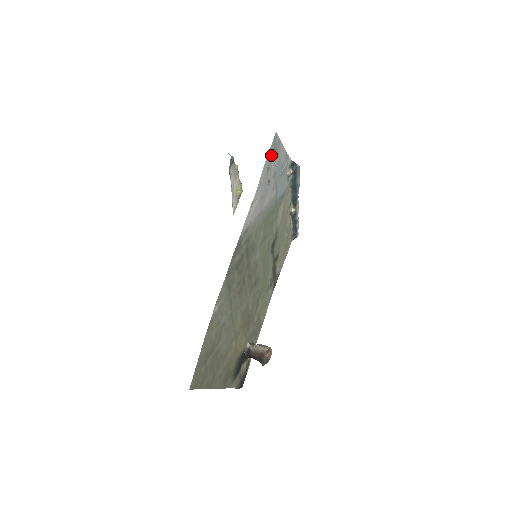
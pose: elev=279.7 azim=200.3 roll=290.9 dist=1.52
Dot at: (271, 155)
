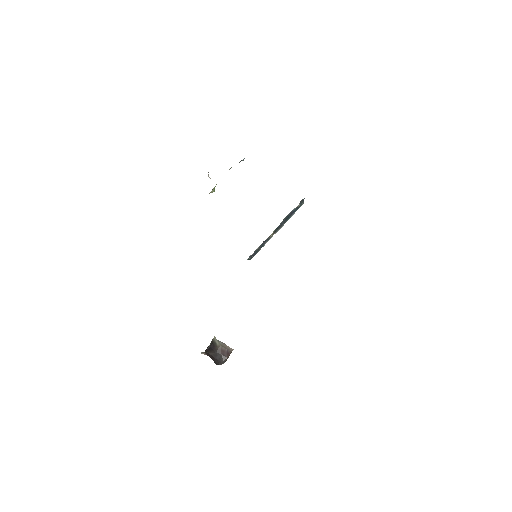
Dot at: occluded
